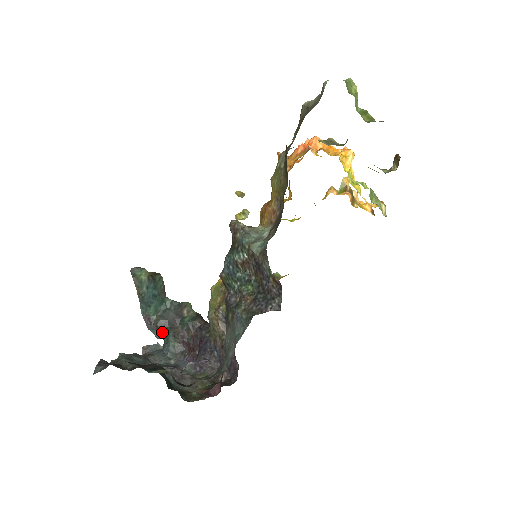
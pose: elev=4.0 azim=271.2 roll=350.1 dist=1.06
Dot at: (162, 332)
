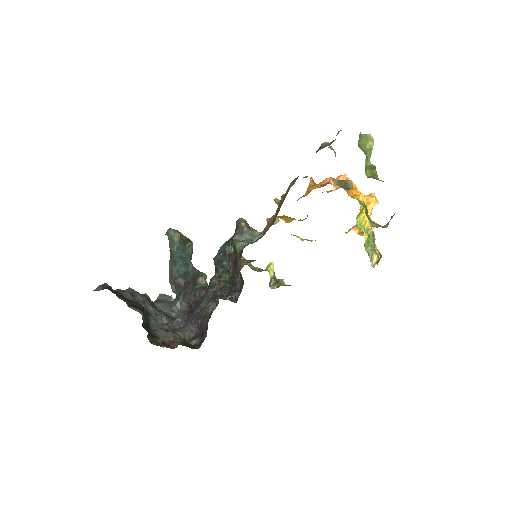
Dot at: (177, 288)
